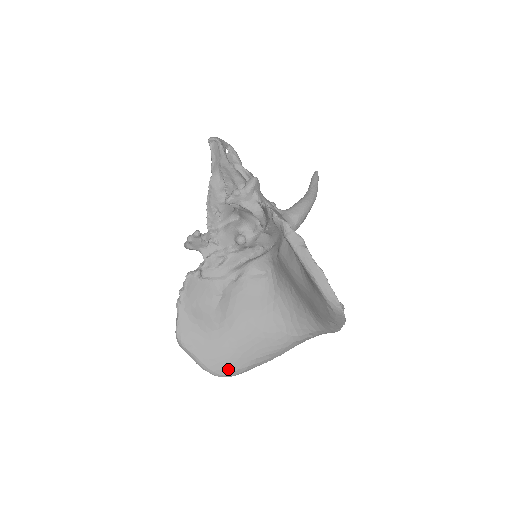
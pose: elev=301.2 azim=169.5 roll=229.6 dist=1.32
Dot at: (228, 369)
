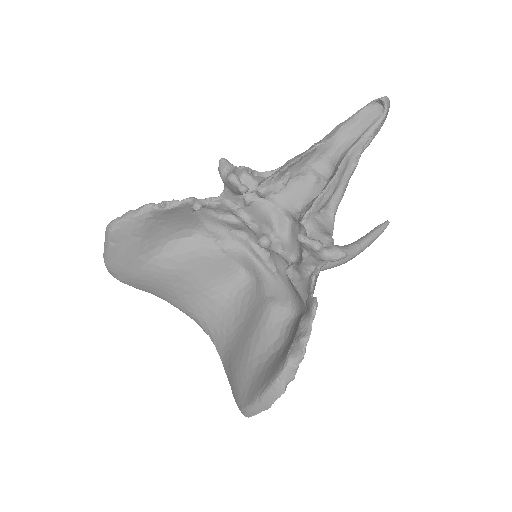
Dot at: (123, 280)
